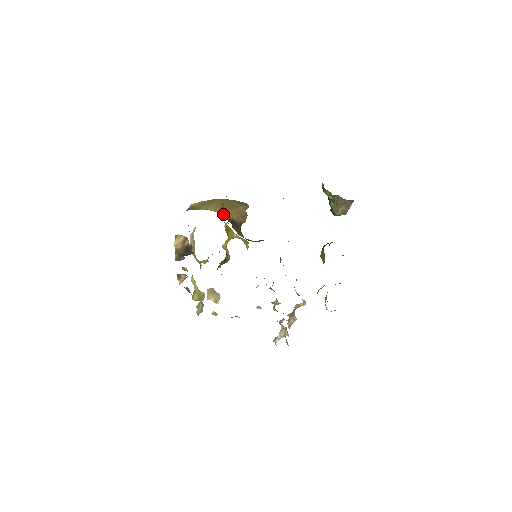
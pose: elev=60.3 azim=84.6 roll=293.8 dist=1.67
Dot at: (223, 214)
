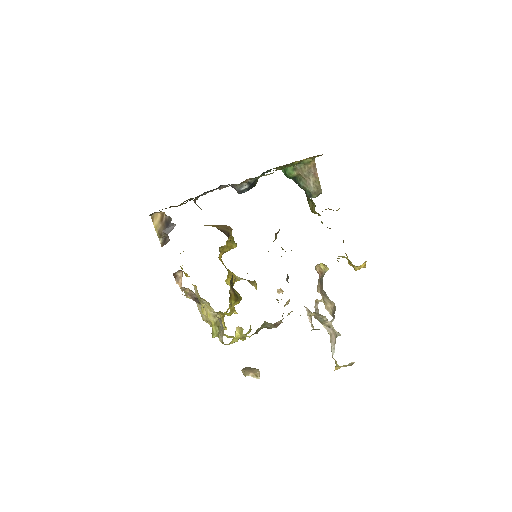
Dot at: (204, 225)
